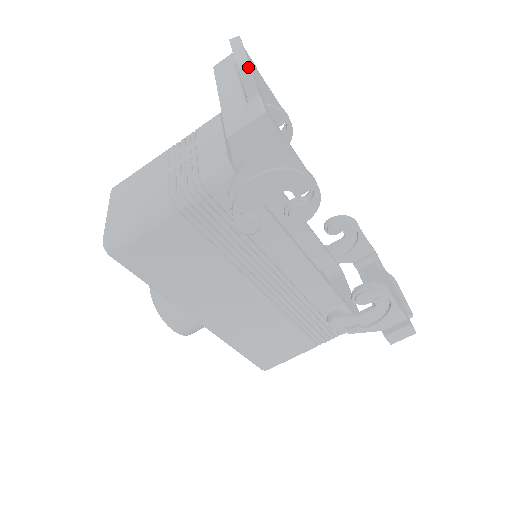
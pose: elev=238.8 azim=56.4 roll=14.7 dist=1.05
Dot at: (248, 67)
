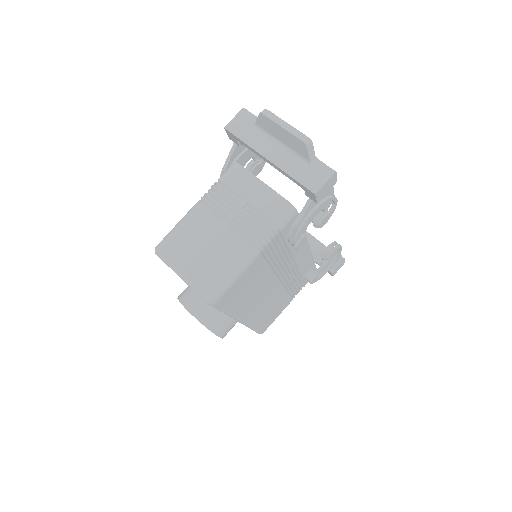
Dot at: (311, 141)
